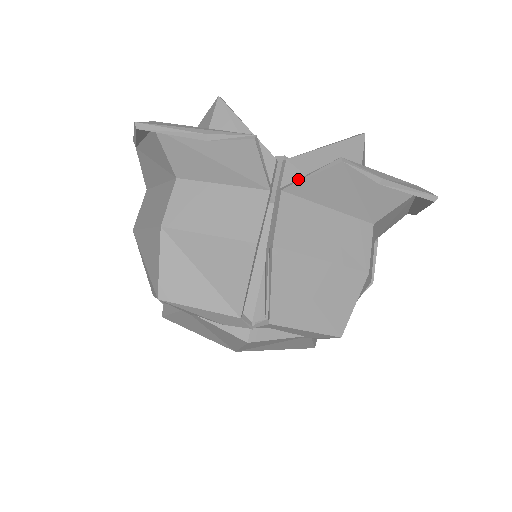
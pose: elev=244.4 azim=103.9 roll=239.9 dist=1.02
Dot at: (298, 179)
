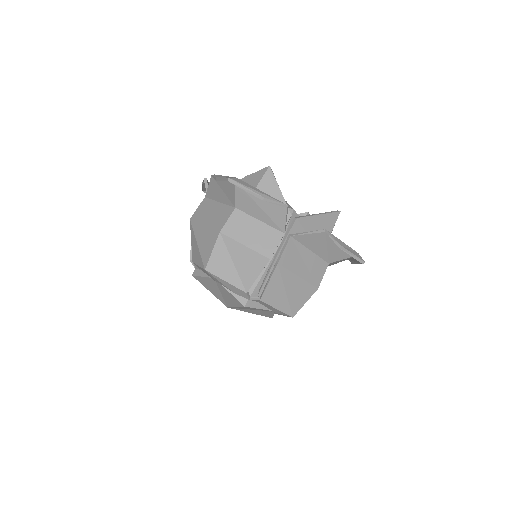
Dot at: (301, 233)
